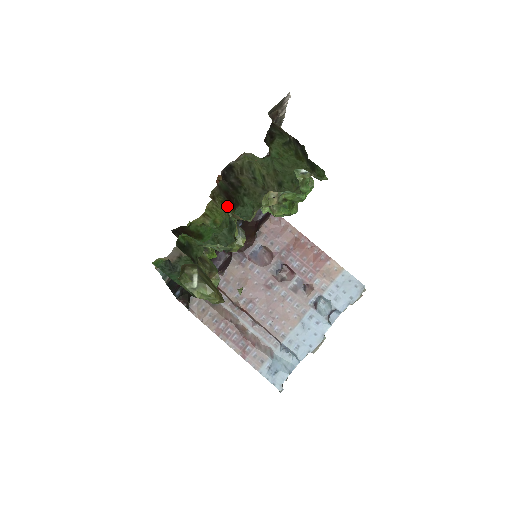
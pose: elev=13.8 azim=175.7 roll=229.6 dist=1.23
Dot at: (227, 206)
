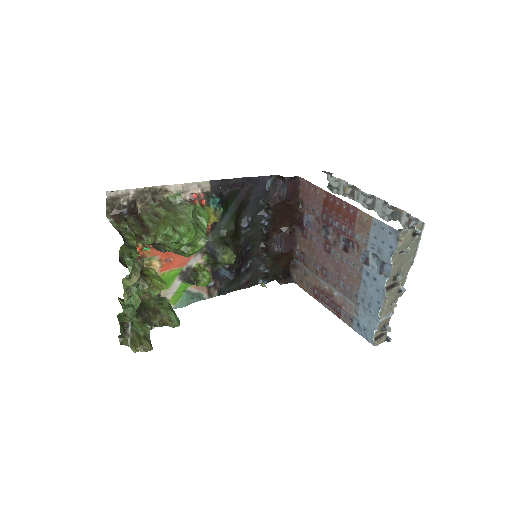
Dot at: (148, 273)
